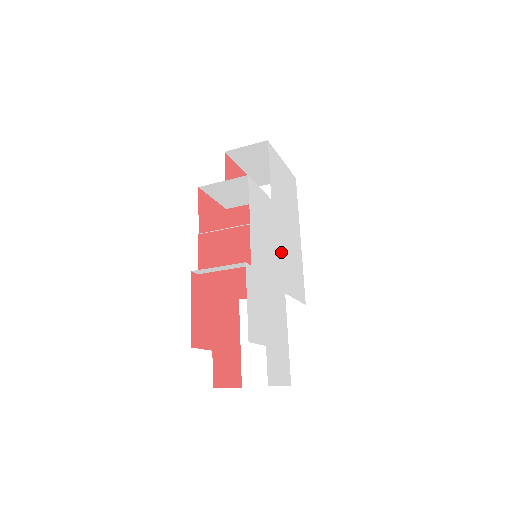
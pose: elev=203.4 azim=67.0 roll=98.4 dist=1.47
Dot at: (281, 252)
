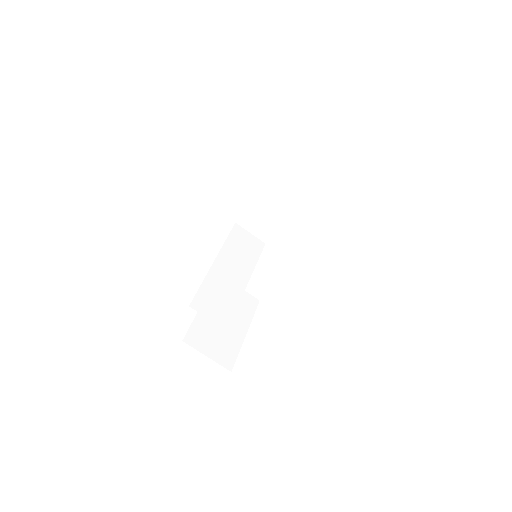
Dot at: occluded
